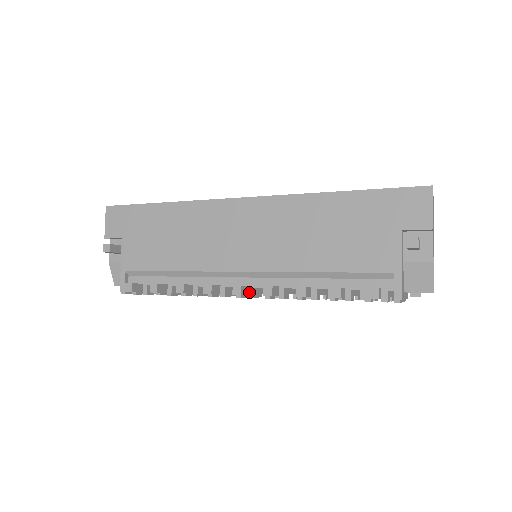
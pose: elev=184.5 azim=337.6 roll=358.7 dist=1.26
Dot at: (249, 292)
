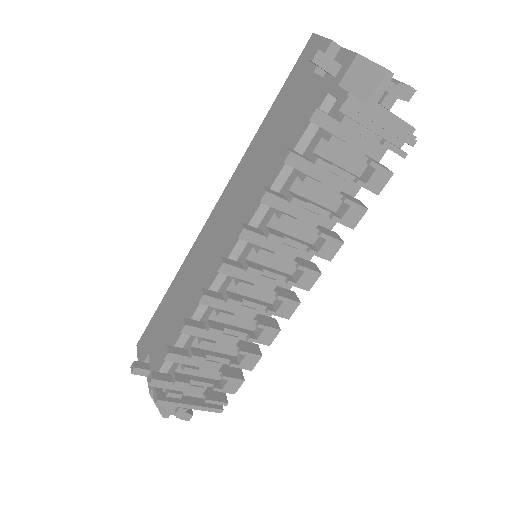
Dot at: (243, 267)
